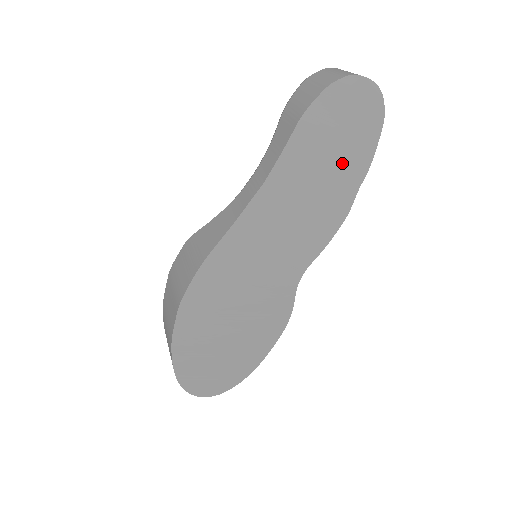
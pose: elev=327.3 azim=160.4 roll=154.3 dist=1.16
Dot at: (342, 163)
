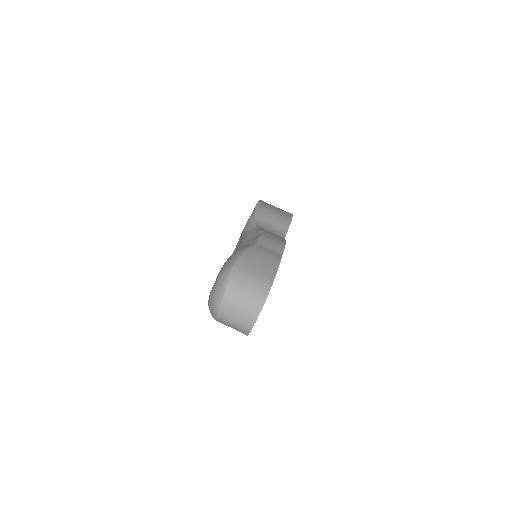
Dot at: occluded
